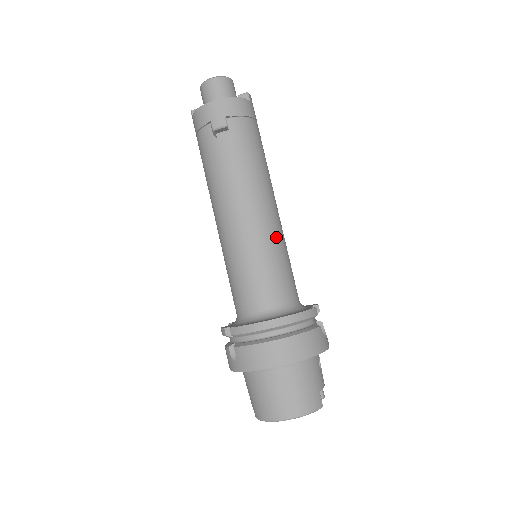
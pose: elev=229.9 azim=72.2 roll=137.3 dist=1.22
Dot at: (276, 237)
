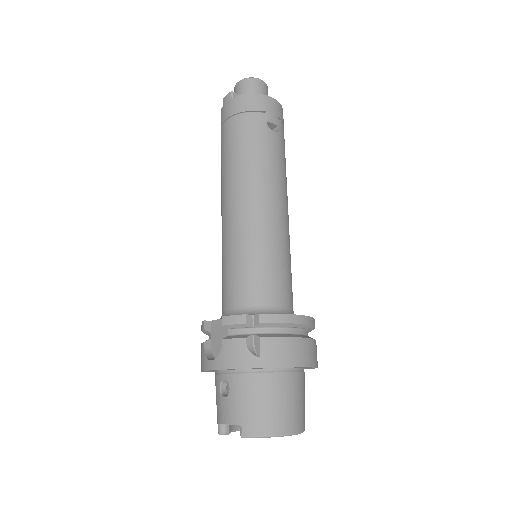
Dot at: occluded
